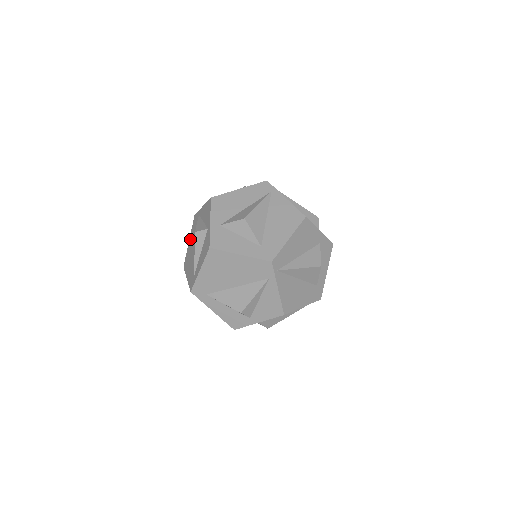
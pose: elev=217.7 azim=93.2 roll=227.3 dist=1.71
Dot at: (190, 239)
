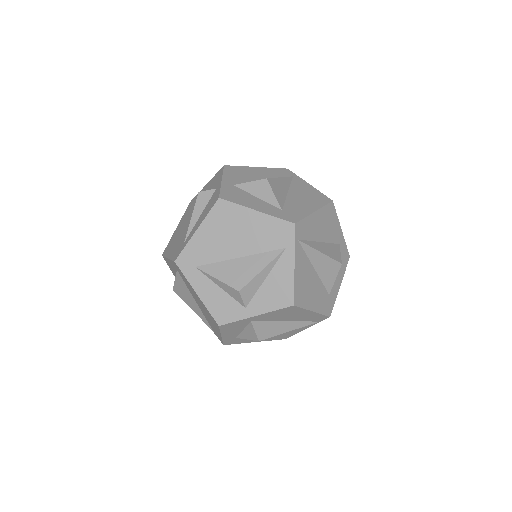
Dot at: (179, 224)
